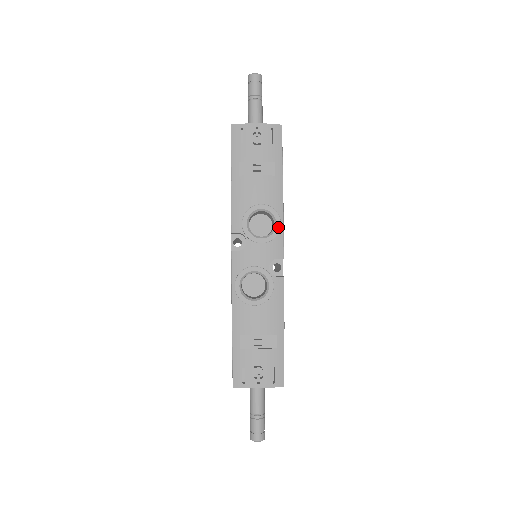
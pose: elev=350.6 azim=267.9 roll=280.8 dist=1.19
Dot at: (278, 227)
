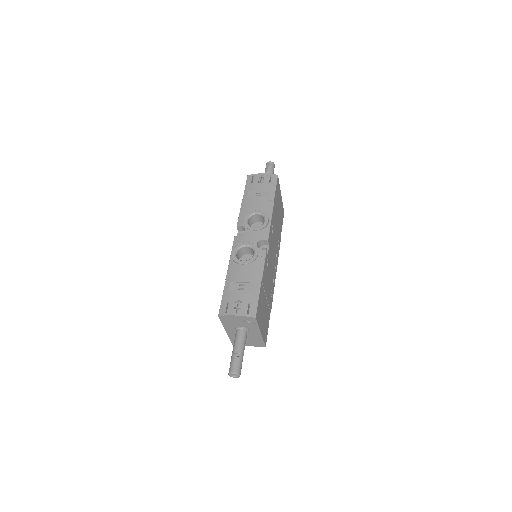
Dot at: (266, 222)
